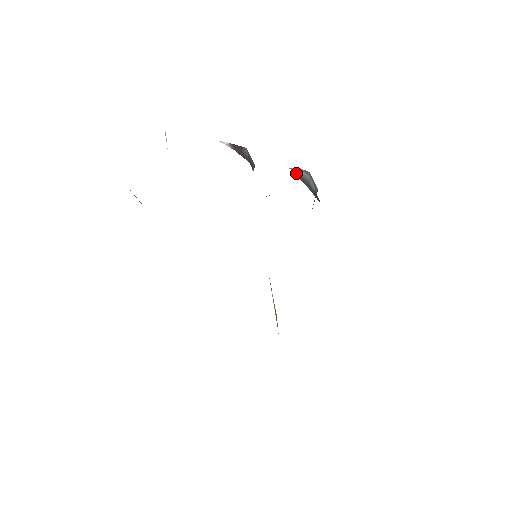
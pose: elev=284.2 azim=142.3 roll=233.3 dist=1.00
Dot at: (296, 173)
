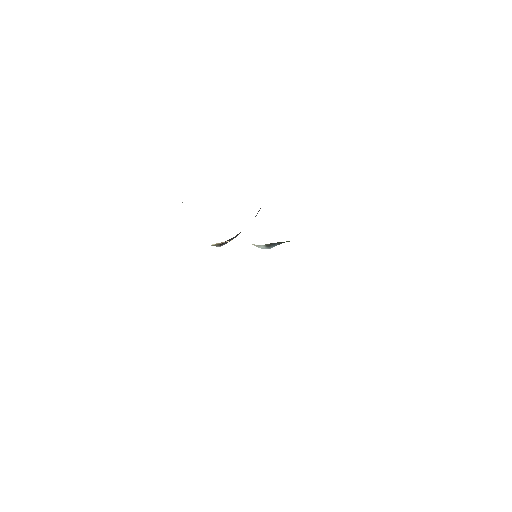
Dot at: occluded
